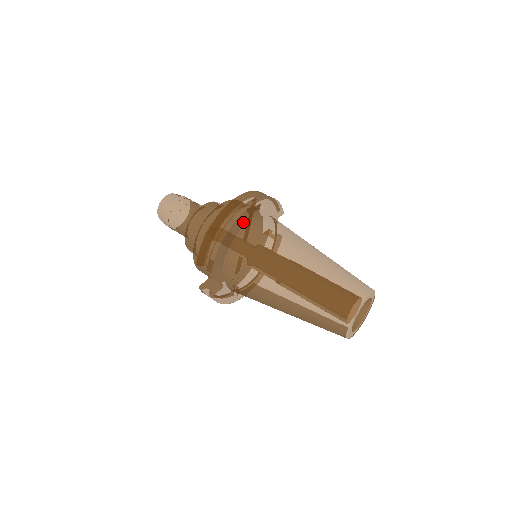
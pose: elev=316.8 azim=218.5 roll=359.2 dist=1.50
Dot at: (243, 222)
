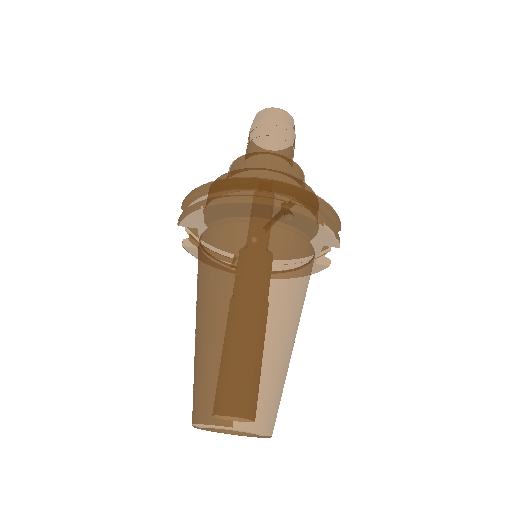
Dot at: (246, 212)
